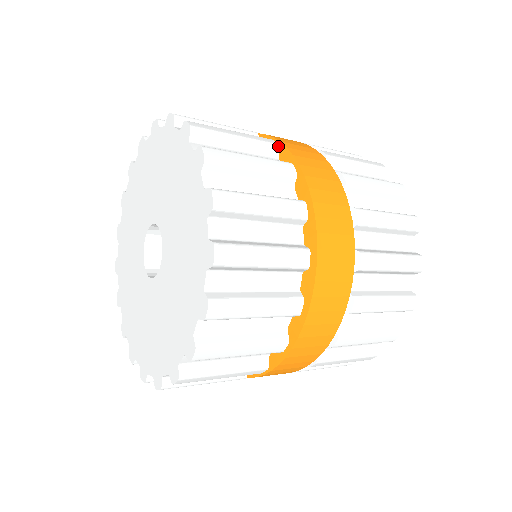
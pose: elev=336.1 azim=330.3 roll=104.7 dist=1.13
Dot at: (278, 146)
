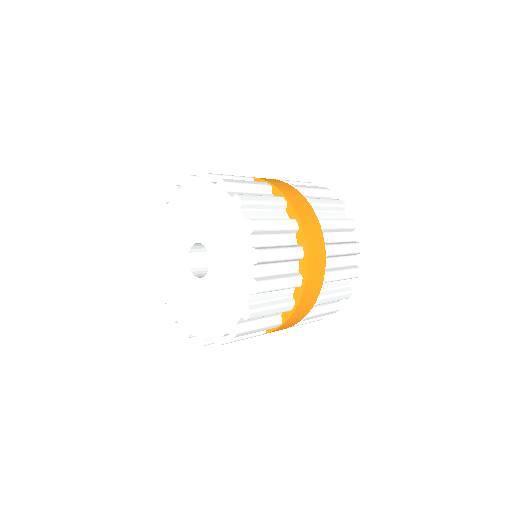
Dot at: occluded
